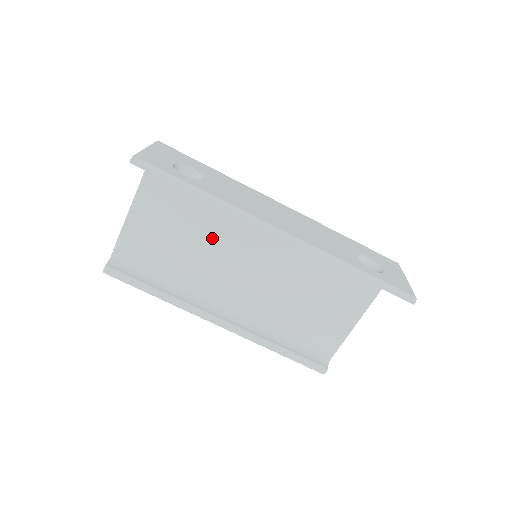
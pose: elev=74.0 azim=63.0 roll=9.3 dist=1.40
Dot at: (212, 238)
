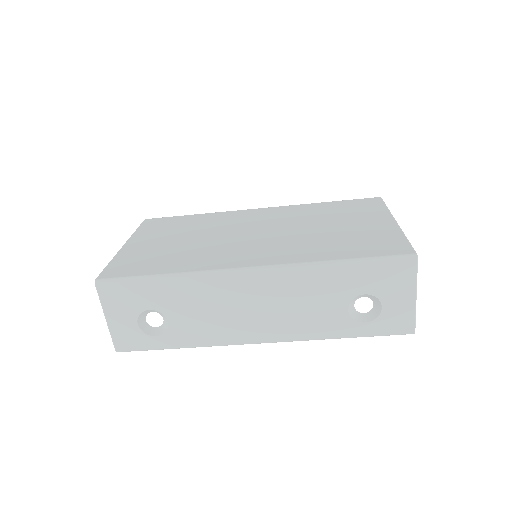
Dot at: occluded
